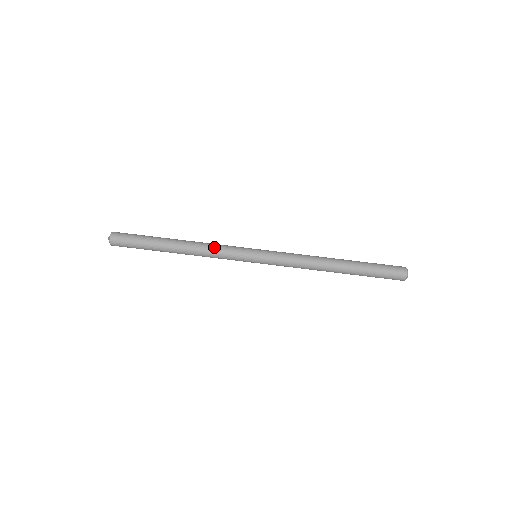
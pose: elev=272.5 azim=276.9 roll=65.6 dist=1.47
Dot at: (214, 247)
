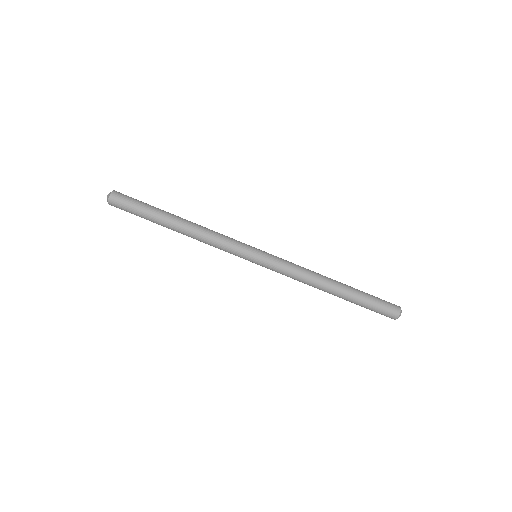
Dot at: (217, 233)
